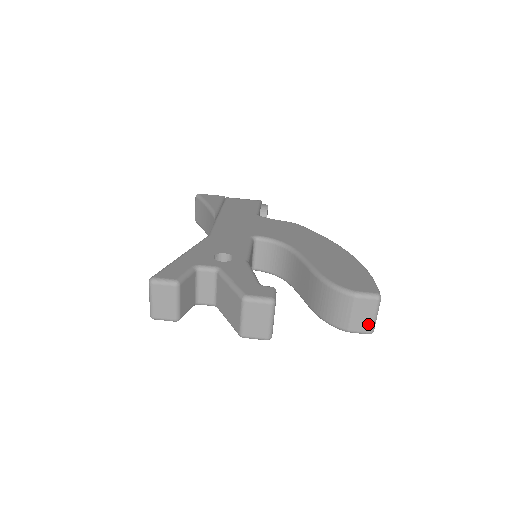
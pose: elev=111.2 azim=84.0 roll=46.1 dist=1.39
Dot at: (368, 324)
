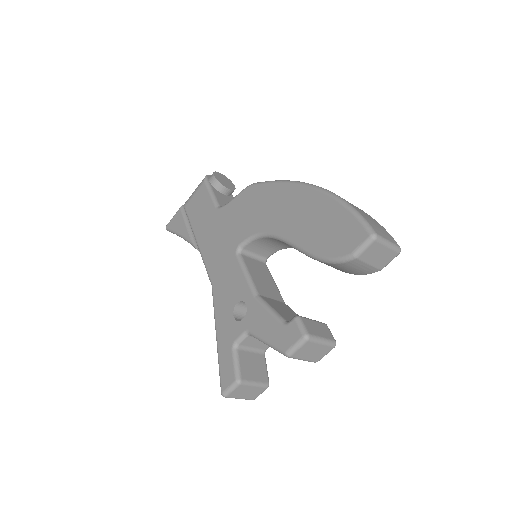
Dot at: (390, 253)
